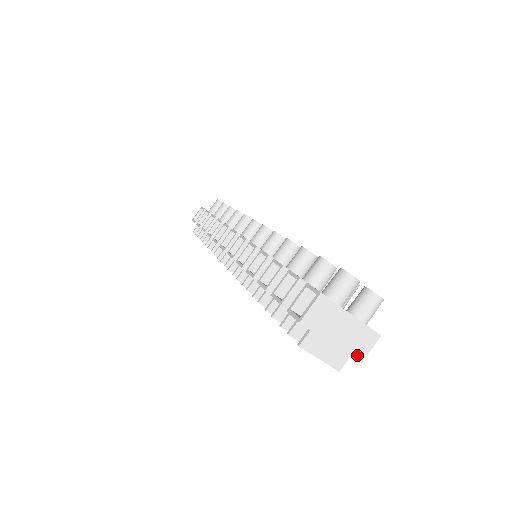
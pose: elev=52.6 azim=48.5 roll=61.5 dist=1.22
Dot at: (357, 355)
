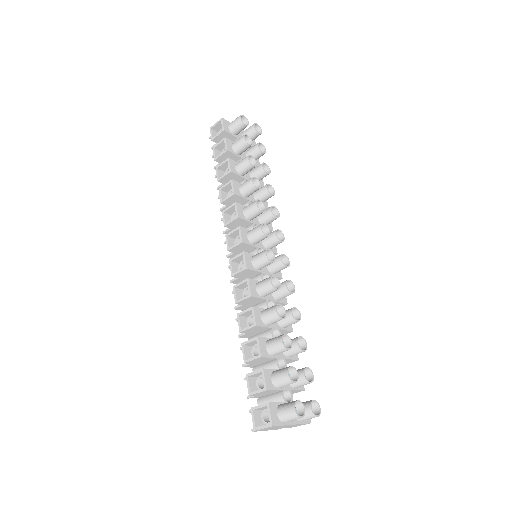
Dot at: occluded
